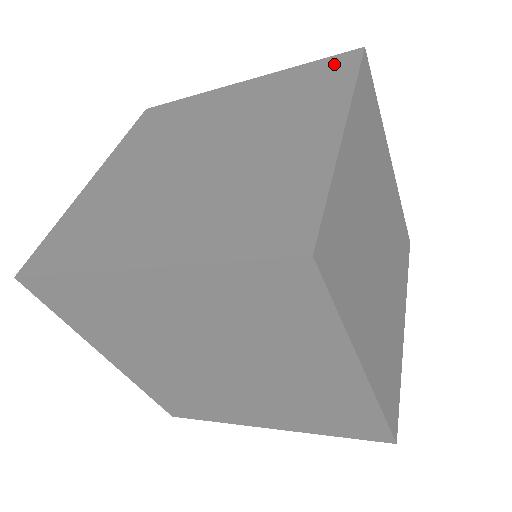
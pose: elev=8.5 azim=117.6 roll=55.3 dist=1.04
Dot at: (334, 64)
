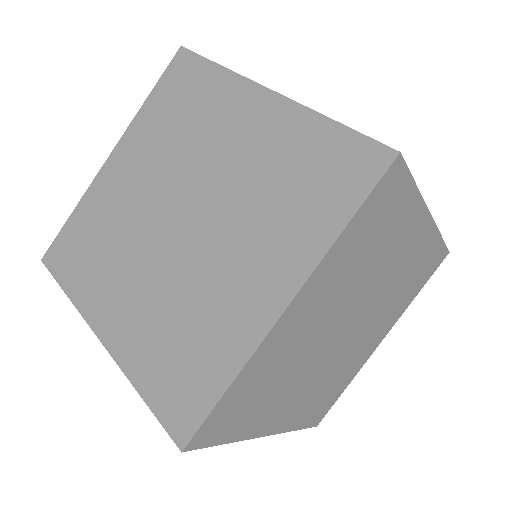
Dot at: (352, 161)
